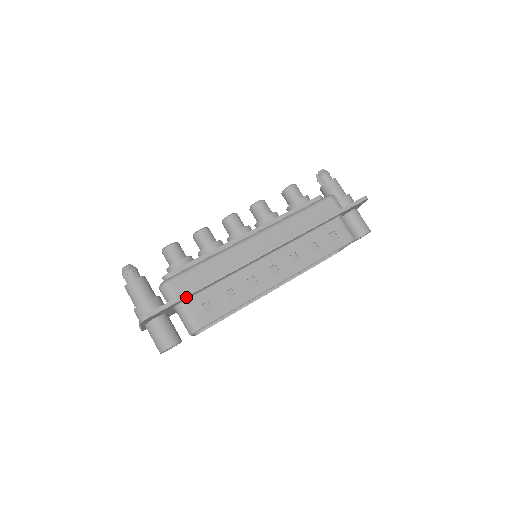
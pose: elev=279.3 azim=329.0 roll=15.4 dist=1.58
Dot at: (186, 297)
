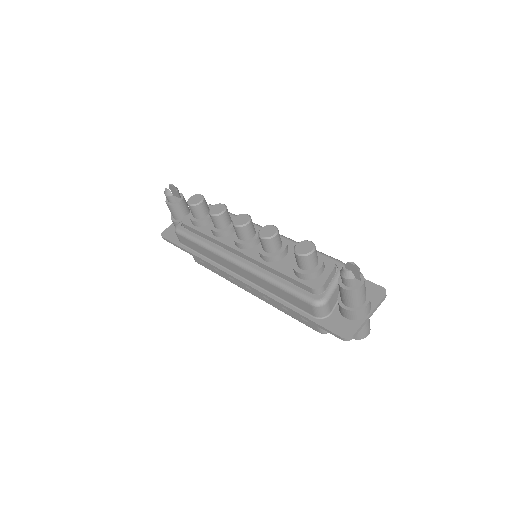
Dot at: (184, 249)
